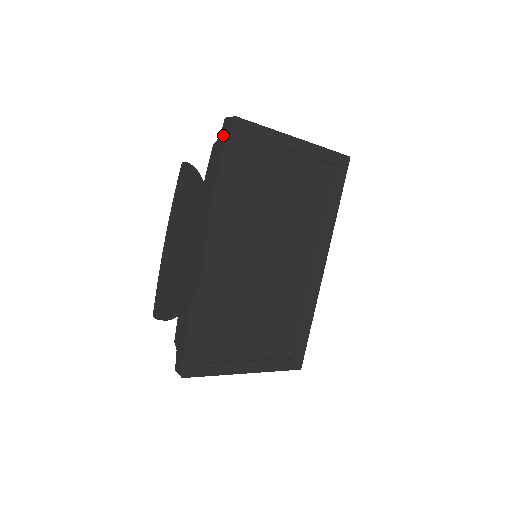
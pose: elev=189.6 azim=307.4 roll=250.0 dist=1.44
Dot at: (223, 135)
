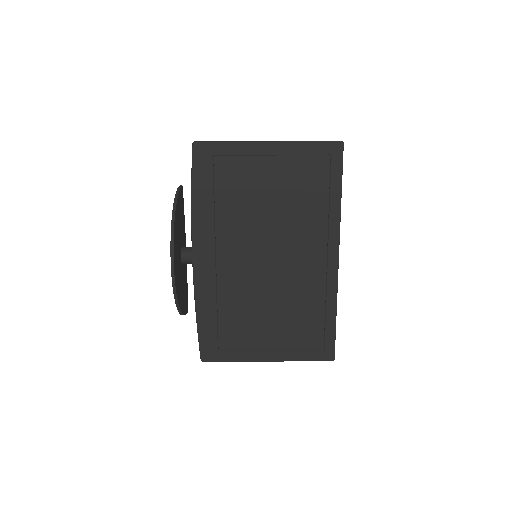
Dot at: occluded
